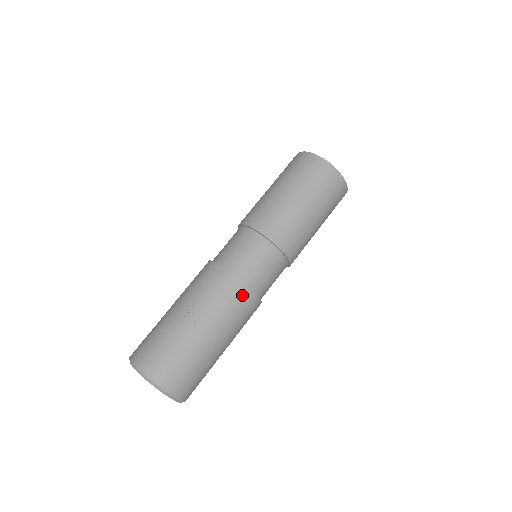
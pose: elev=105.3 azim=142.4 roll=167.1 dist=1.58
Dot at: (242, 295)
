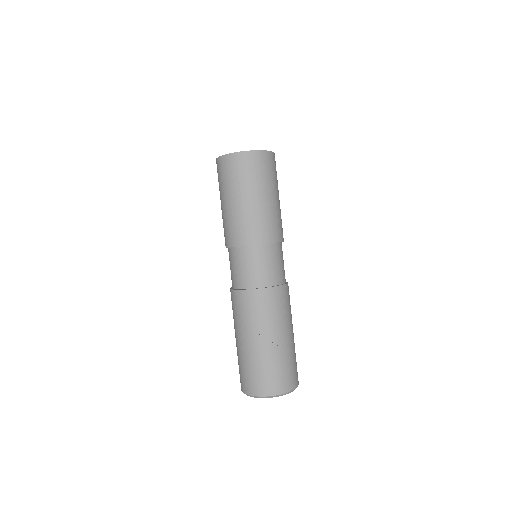
Dot at: (284, 293)
